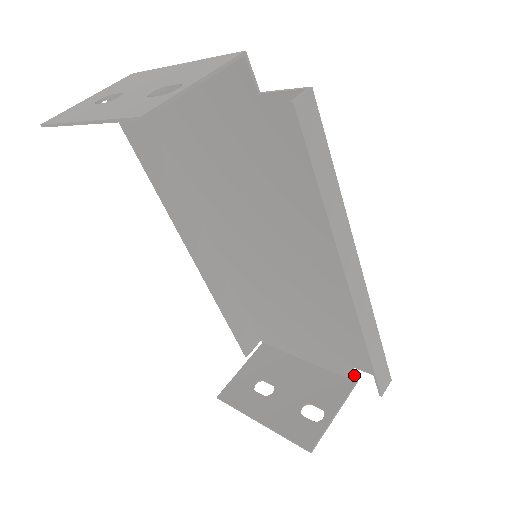
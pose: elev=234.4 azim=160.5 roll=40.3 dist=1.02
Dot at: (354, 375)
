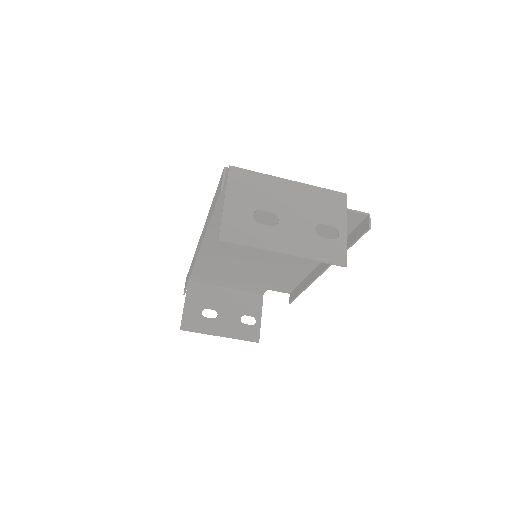
Dot at: occluded
